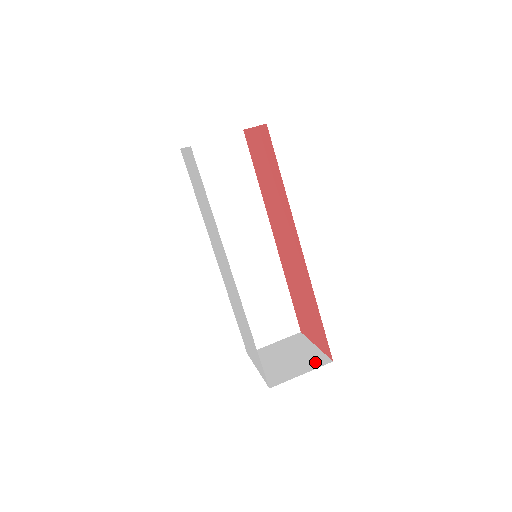
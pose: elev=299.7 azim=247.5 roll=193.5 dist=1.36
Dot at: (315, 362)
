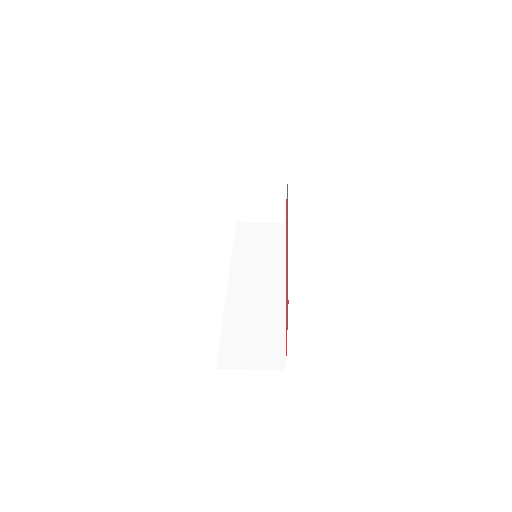
Dot at: occluded
